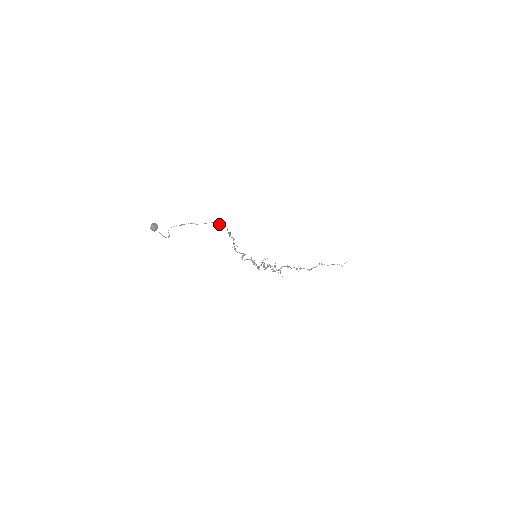
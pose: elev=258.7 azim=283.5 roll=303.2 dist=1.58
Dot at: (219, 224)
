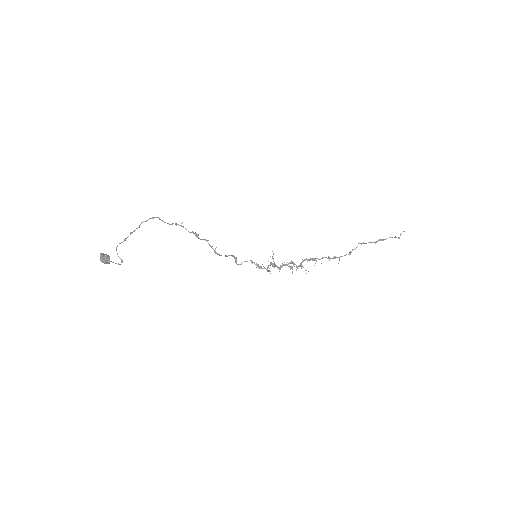
Dot at: (165, 222)
